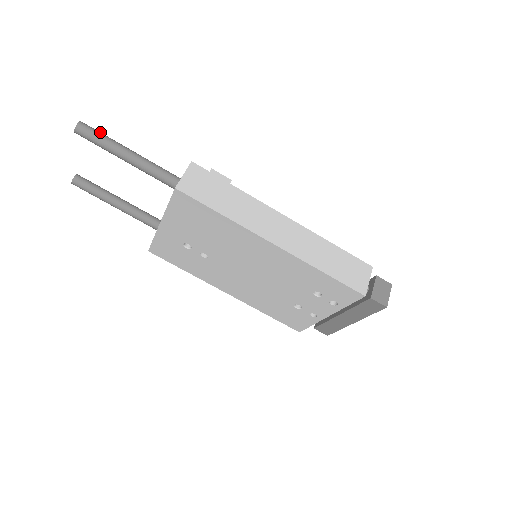
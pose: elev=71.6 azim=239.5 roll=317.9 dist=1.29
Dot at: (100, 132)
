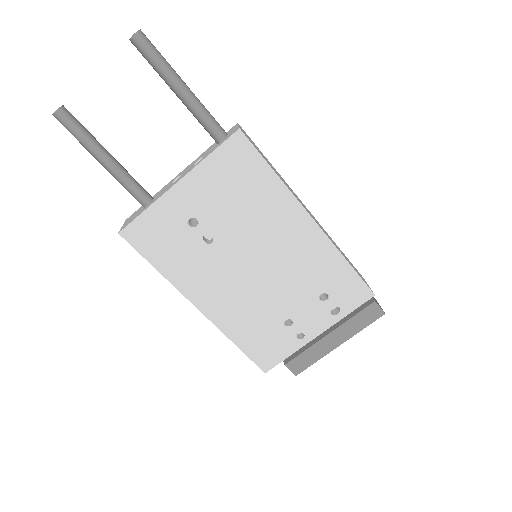
Dot at: (157, 52)
